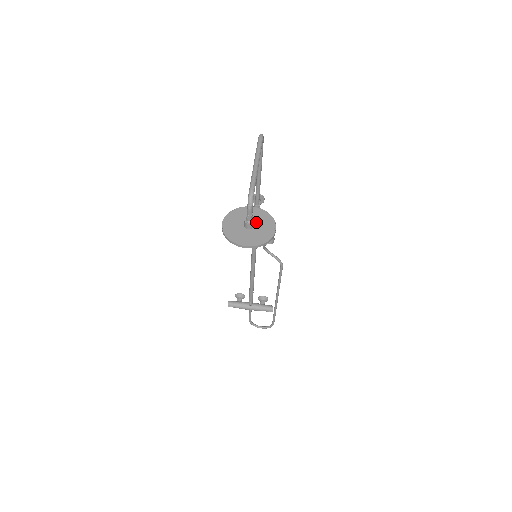
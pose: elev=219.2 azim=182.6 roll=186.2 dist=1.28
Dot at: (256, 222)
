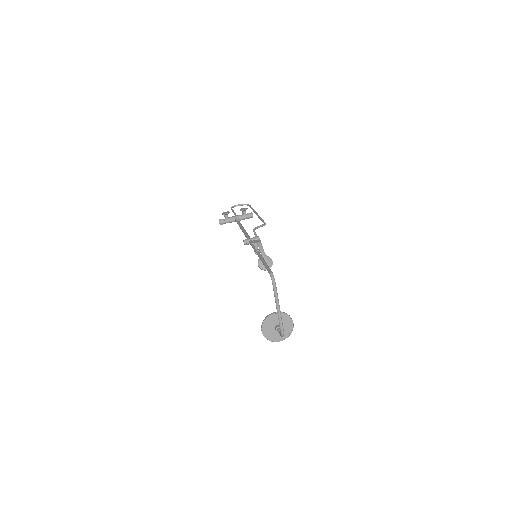
Dot at: occluded
